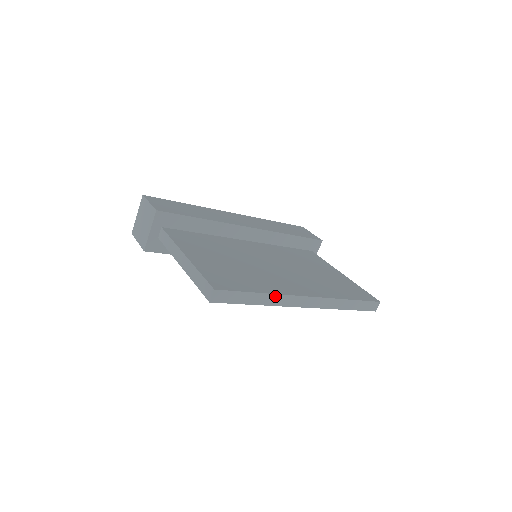
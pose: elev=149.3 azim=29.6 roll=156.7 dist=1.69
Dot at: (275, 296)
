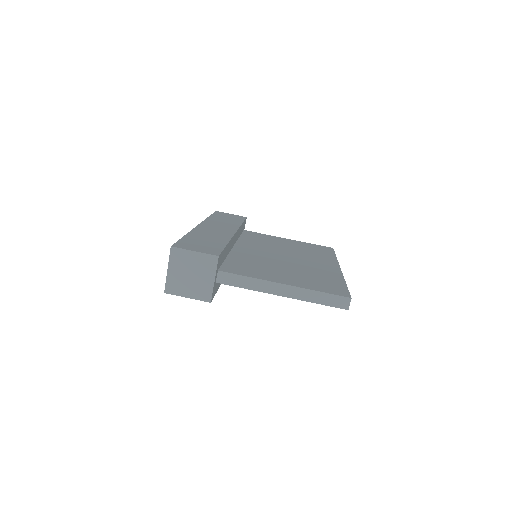
Dot at: occluded
